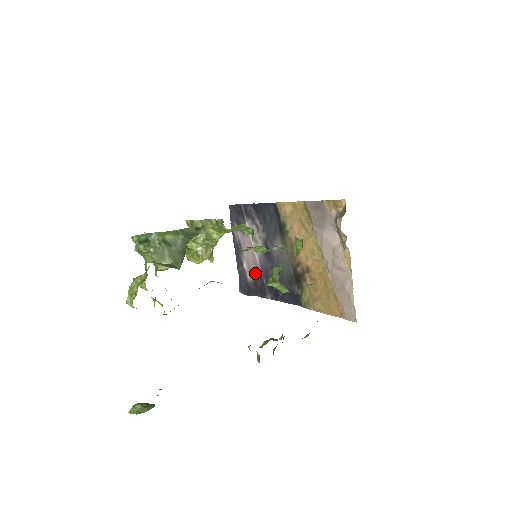
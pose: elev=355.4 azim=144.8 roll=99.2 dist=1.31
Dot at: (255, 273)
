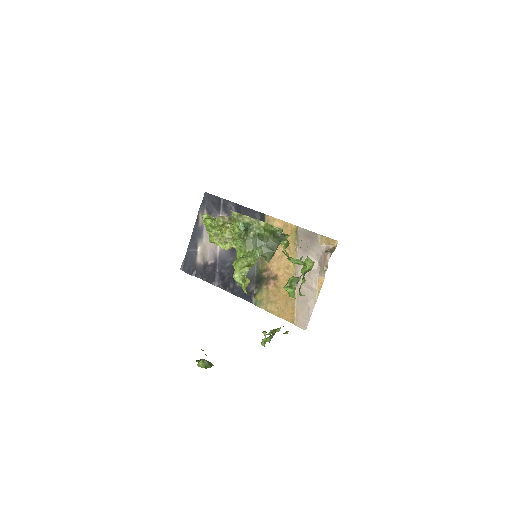
Dot at: (210, 260)
